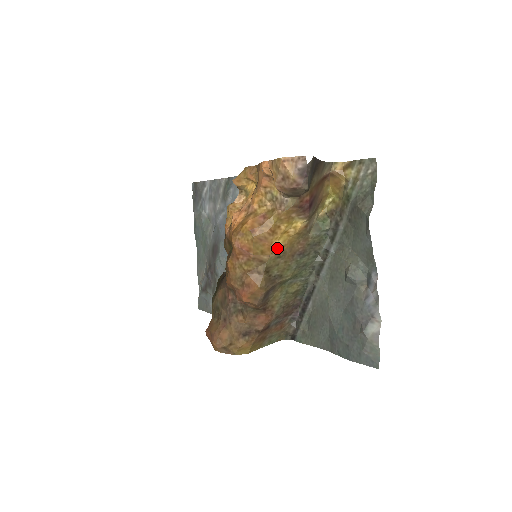
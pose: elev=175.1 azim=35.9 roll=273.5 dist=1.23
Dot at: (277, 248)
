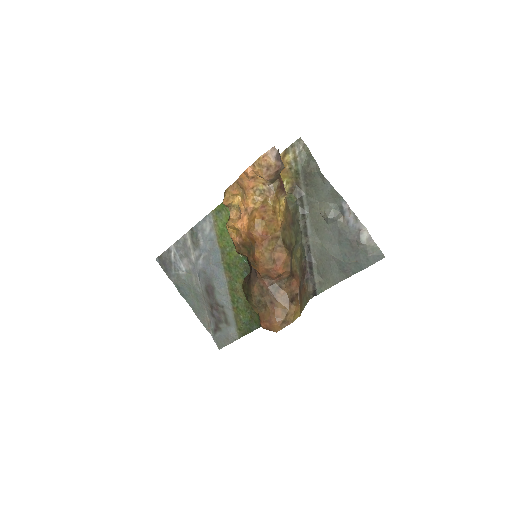
Dot at: (281, 223)
